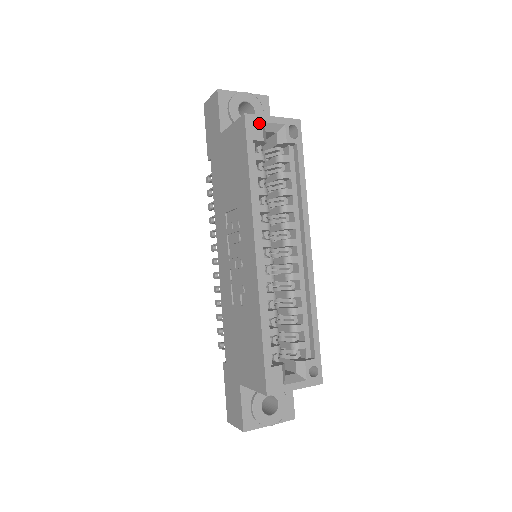
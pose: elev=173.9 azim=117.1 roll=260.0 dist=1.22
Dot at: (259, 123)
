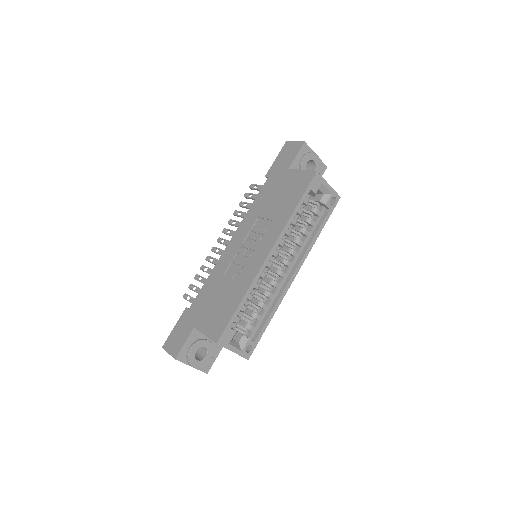
Dot at: (320, 182)
